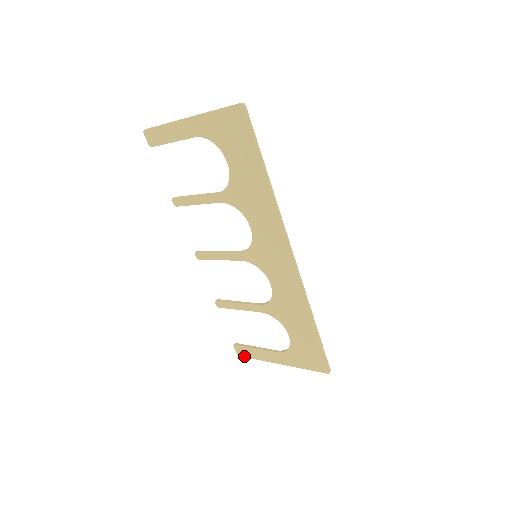
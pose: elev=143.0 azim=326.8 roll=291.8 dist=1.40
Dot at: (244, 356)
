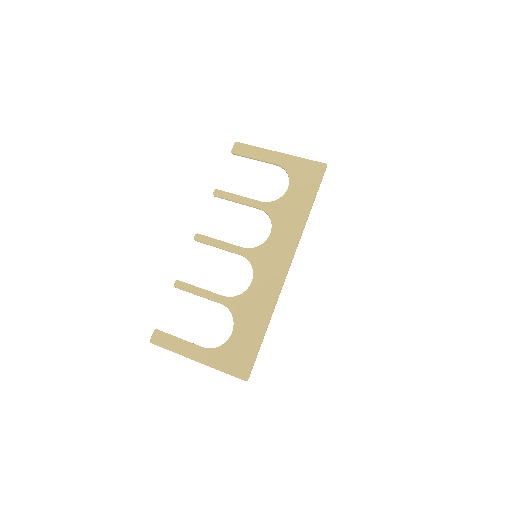
Dot at: (158, 344)
